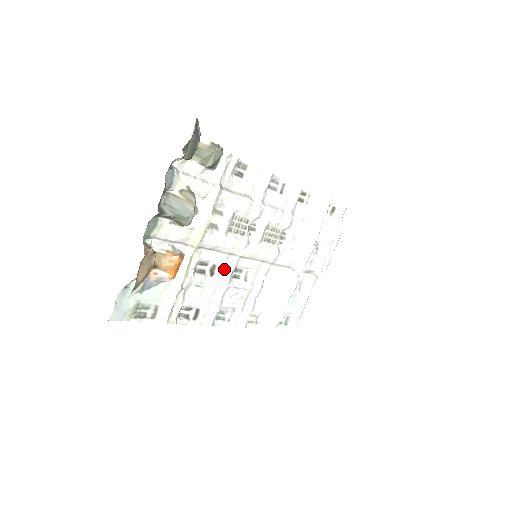
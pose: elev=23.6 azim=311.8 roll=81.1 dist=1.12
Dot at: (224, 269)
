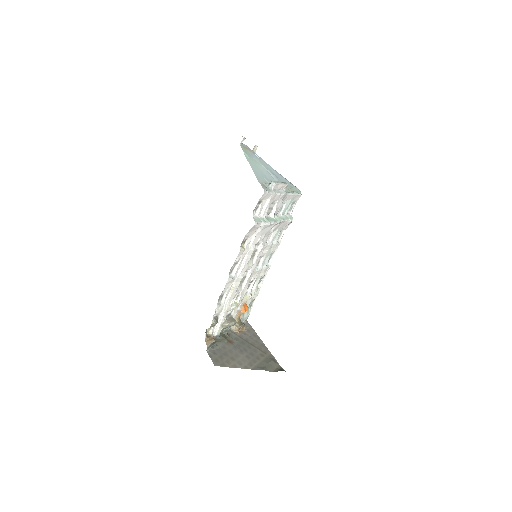
Dot at: (253, 276)
